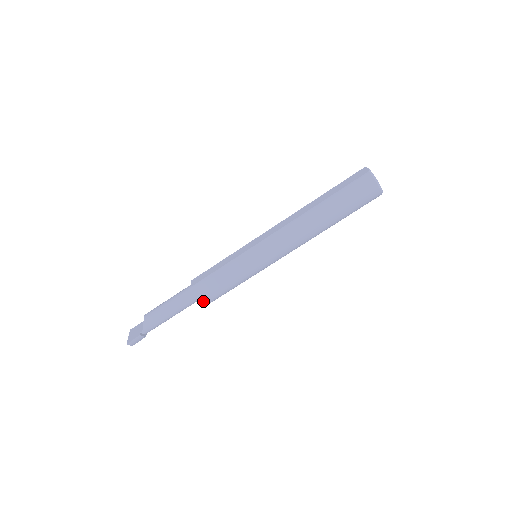
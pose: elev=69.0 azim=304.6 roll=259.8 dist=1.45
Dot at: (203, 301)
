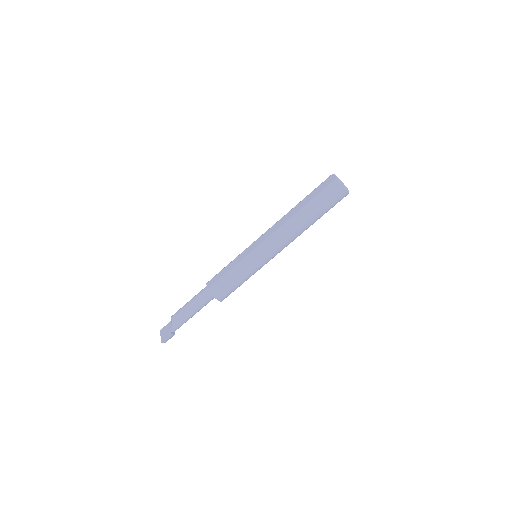
Dot at: (219, 299)
